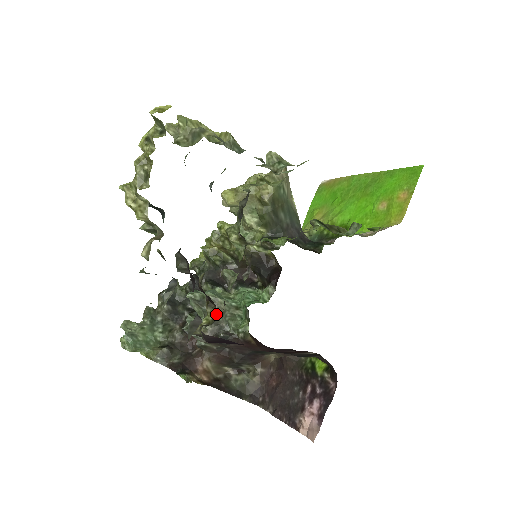
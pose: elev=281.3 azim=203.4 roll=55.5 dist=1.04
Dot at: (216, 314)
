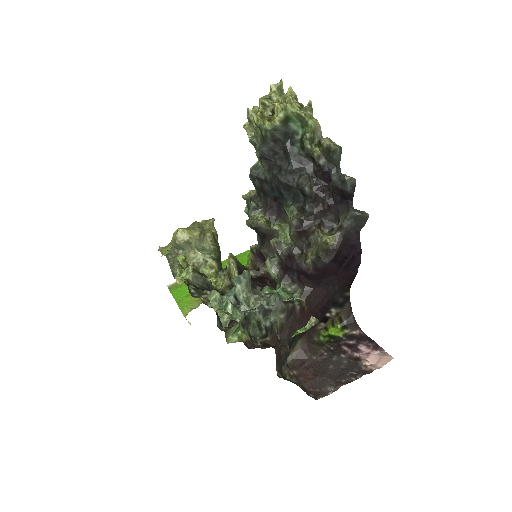
Dot at: (329, 232)
